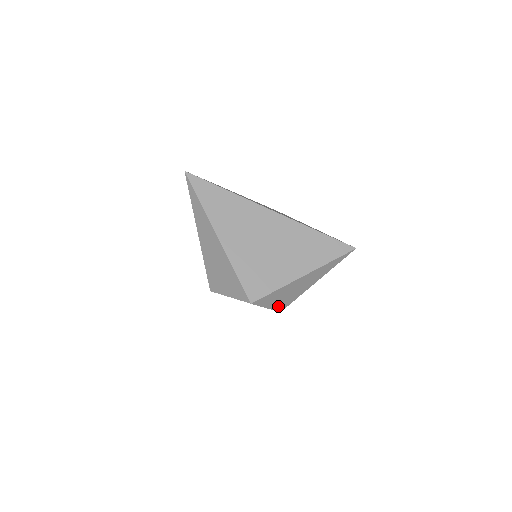
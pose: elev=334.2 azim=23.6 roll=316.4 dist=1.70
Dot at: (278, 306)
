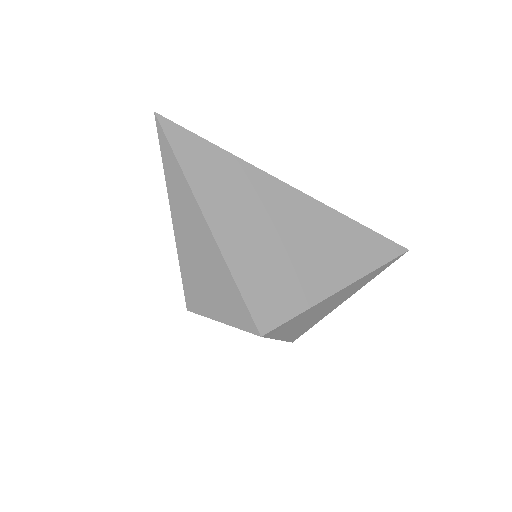
Dot at: (292, 335)
